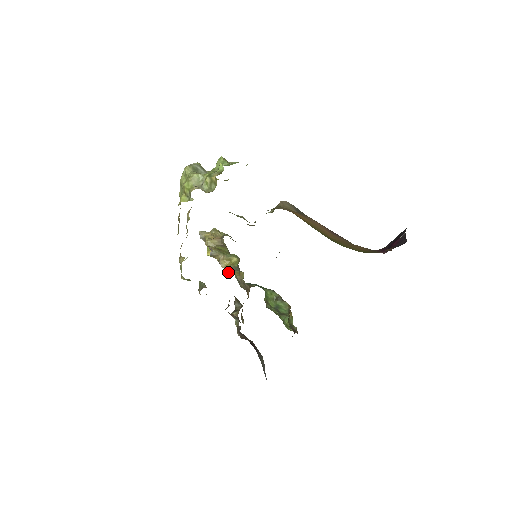
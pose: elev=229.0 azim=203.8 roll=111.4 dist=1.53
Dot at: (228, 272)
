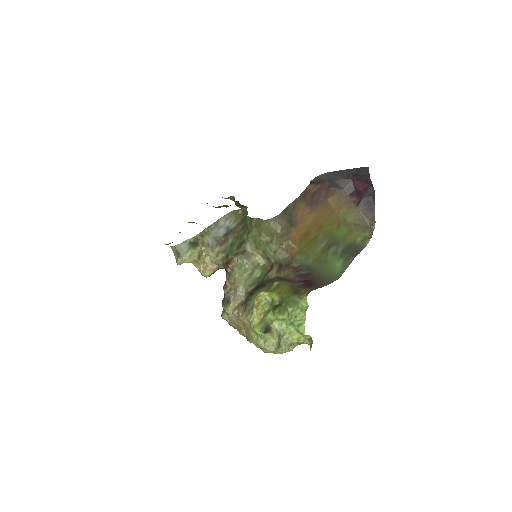
Dot at: occluded
